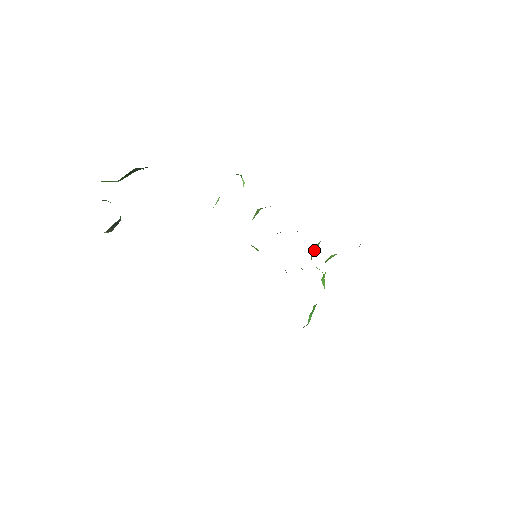
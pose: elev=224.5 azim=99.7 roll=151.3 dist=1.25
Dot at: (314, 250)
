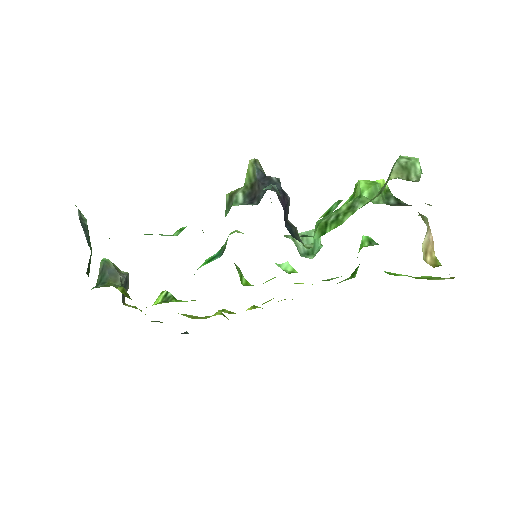
Dot at: occluded
